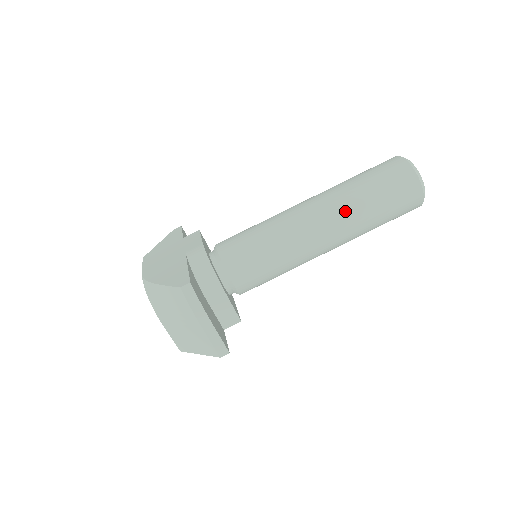
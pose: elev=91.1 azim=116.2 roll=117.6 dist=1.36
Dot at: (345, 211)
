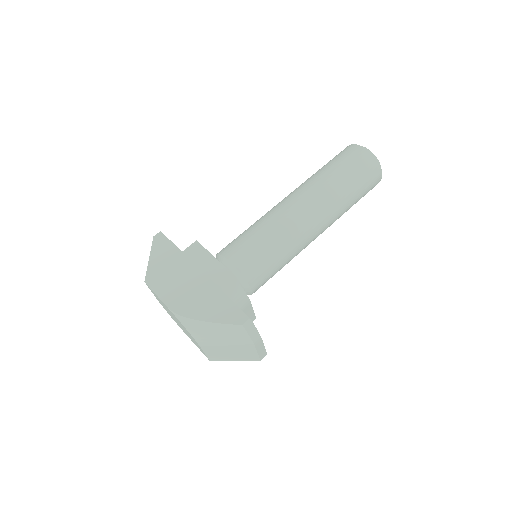
Dot at: (334, 208)
